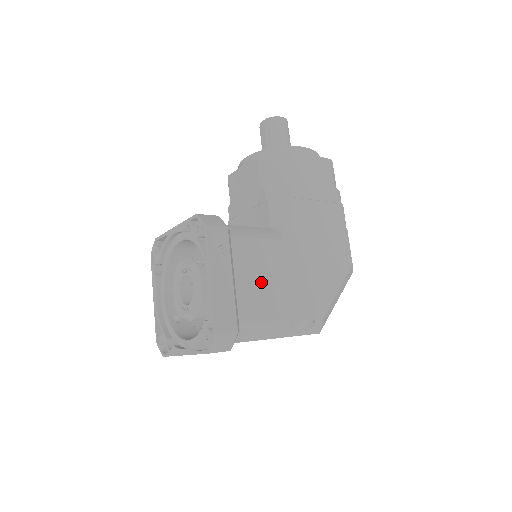
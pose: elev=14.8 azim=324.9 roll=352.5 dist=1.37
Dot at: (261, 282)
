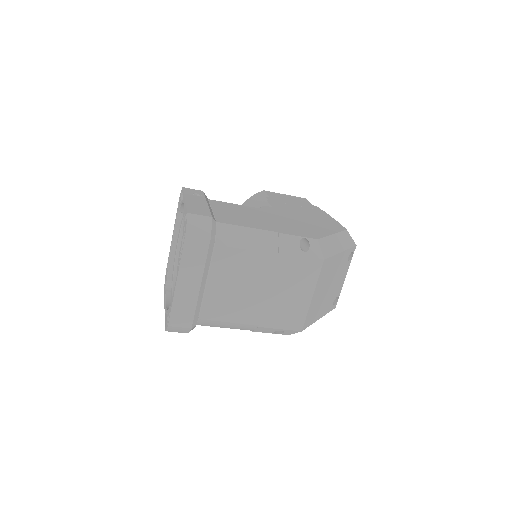
Dot at: (240, 215)
